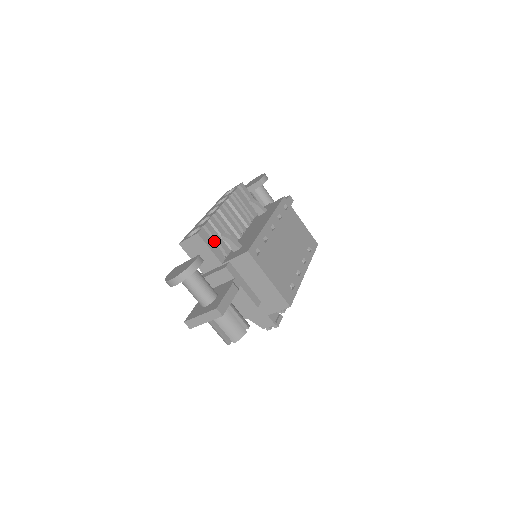
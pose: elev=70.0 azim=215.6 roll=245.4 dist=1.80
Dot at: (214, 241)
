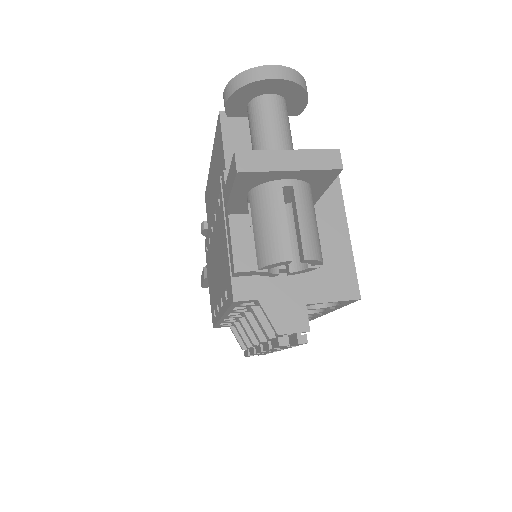
Dot at: occluded
